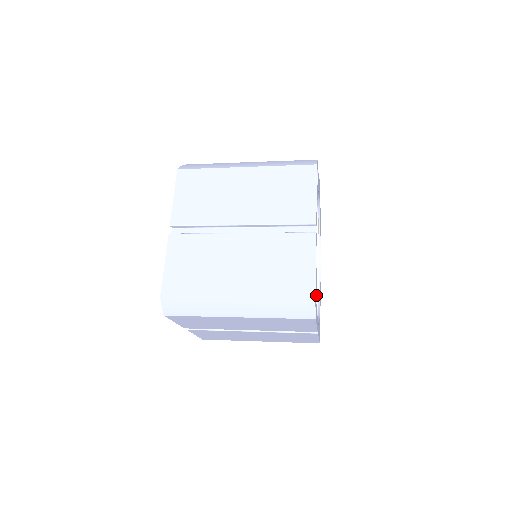
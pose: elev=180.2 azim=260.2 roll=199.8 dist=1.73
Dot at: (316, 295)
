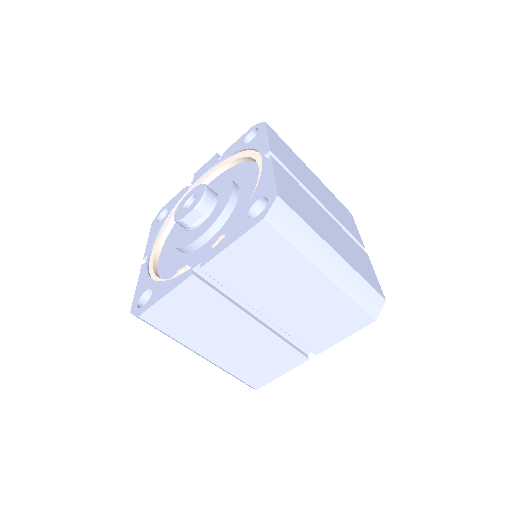
Dot at: occluded
